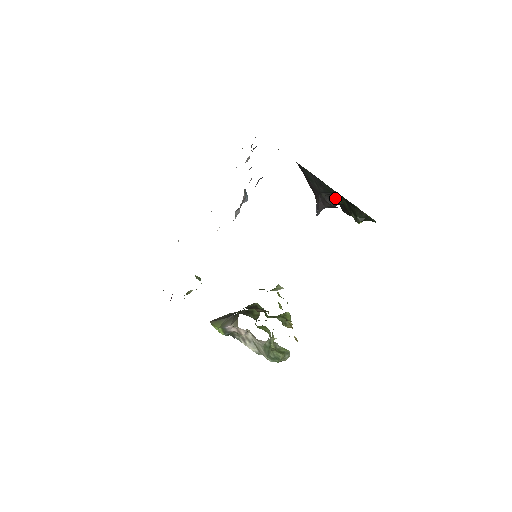
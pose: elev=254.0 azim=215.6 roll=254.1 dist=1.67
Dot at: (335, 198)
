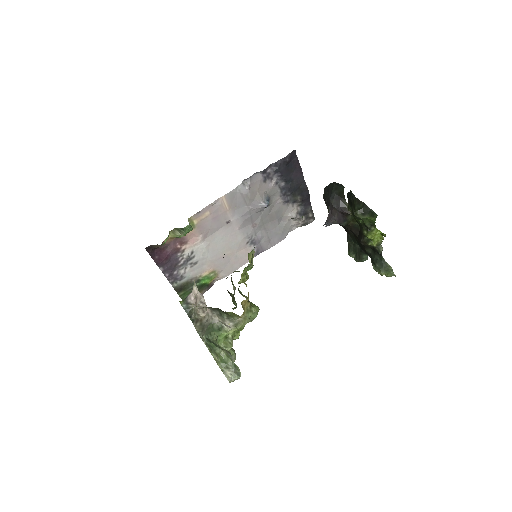
Dot at: (345, 211)
